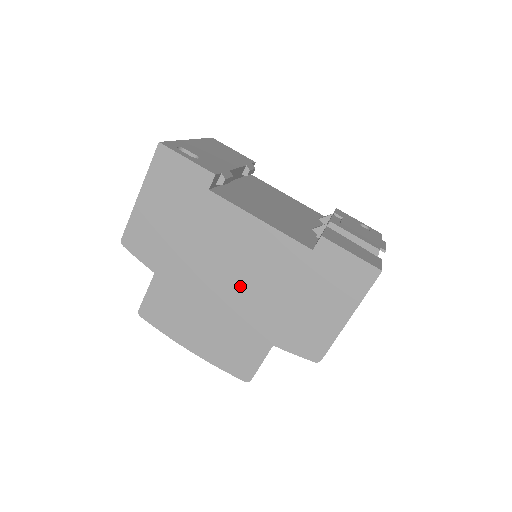
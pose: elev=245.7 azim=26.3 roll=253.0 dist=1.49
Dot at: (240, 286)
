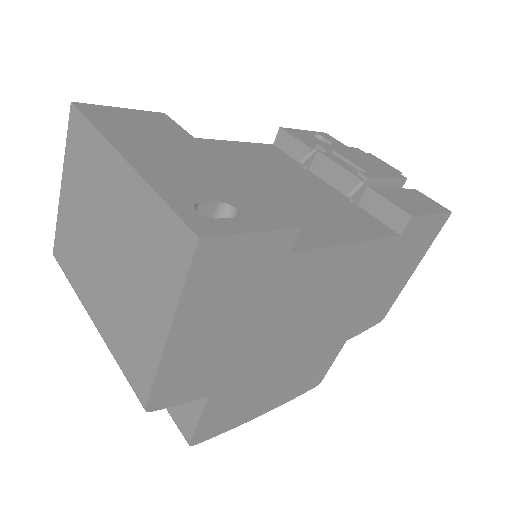
Dot at: (321, 323)
